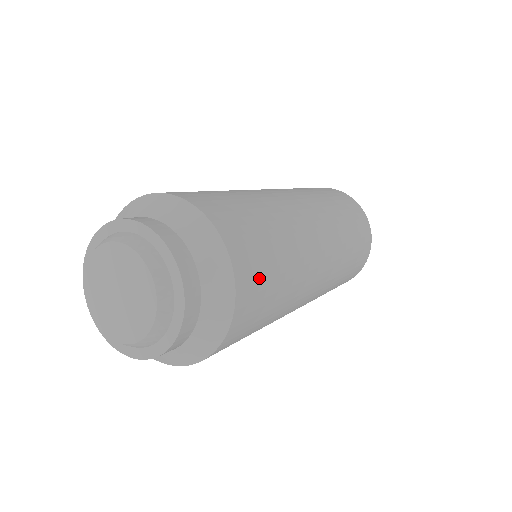
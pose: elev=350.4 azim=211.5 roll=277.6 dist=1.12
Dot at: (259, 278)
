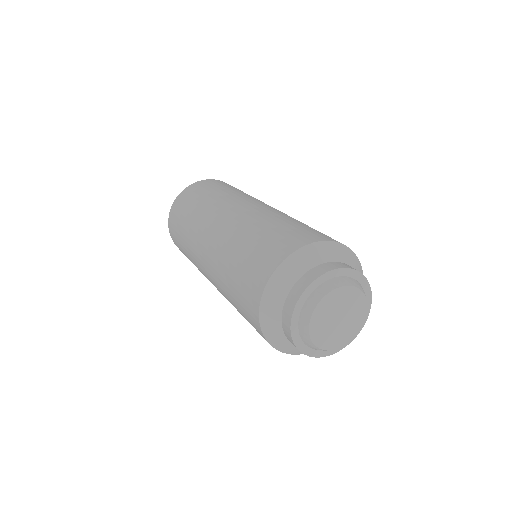
Dot at: occluded
